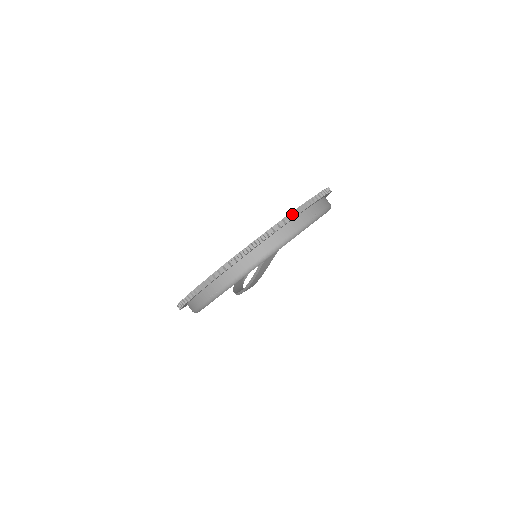
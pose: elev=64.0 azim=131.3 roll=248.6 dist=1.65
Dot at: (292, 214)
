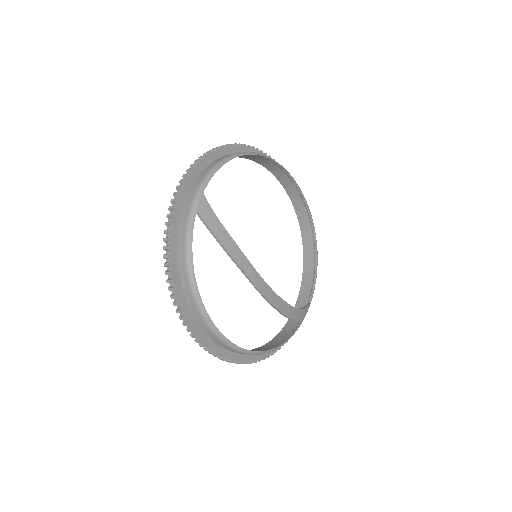
Dot at: (195, 165)
